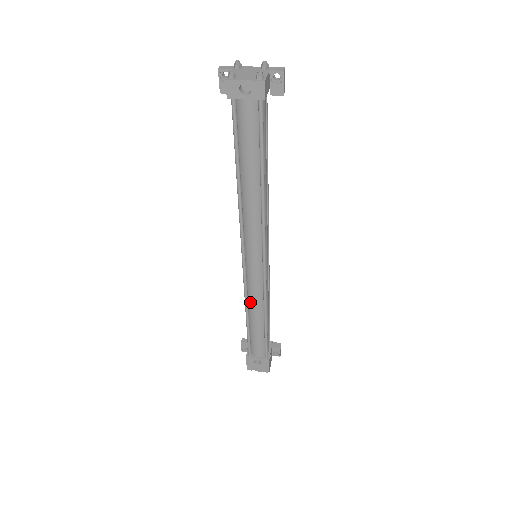
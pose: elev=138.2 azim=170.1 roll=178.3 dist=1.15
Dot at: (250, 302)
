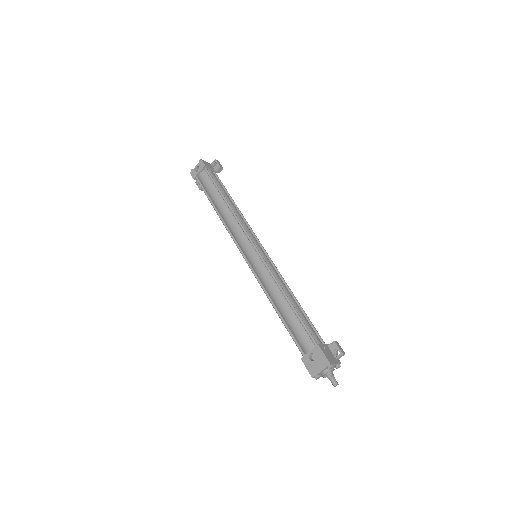
Dot at: (268, 291)
